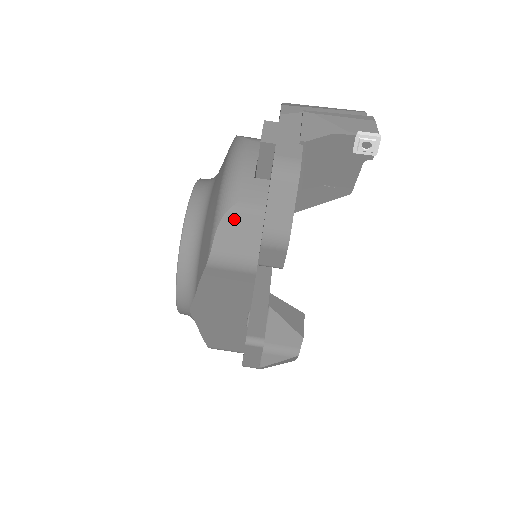
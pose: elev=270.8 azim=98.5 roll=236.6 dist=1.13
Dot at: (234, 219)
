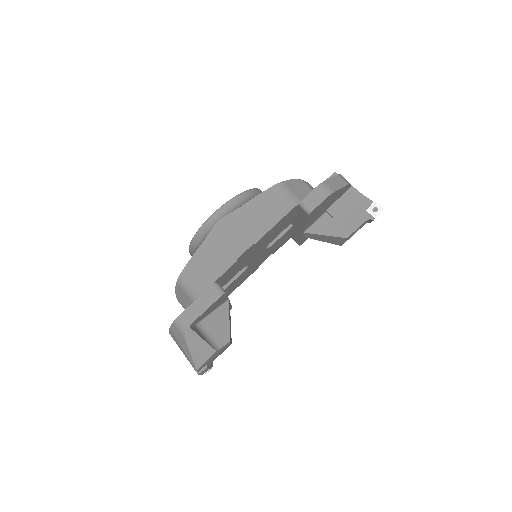
Dot at: (301, 184)
